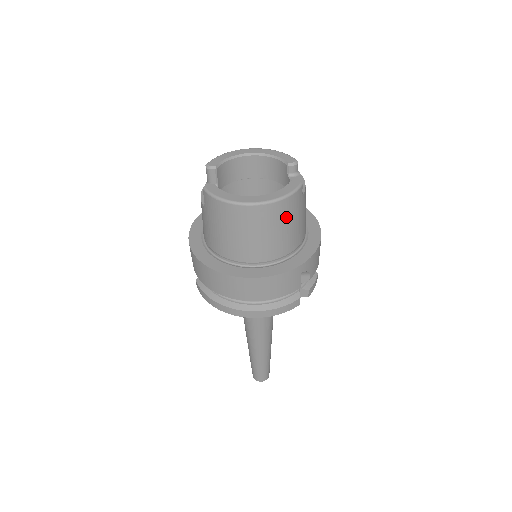
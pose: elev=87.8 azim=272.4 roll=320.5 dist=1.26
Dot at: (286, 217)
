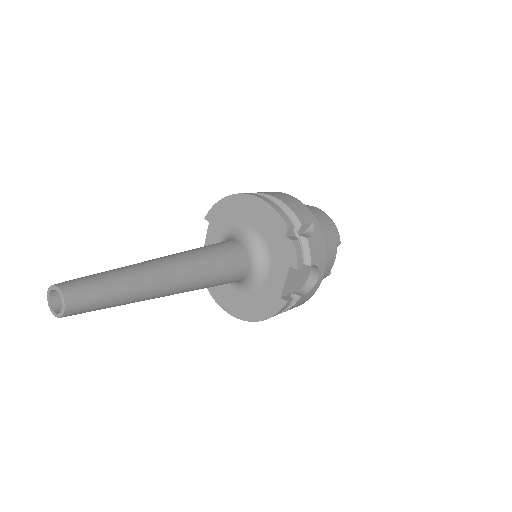
Dot at: (326, 224)
